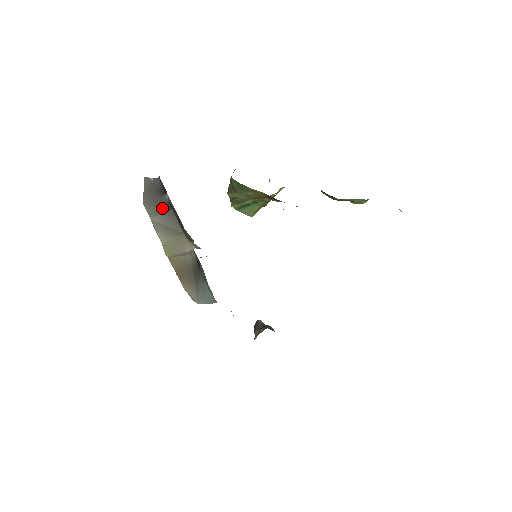
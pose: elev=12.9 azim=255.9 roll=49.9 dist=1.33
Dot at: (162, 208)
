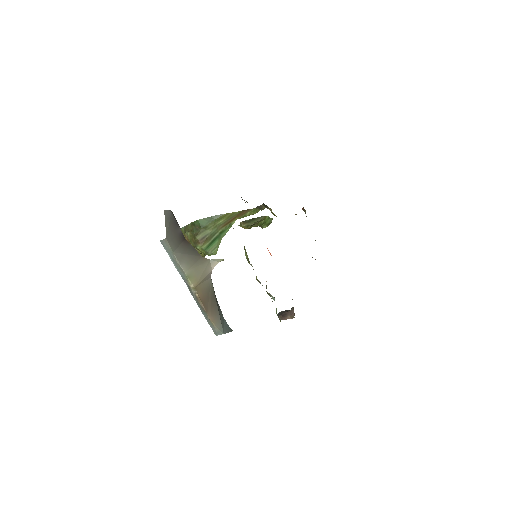
Dot at: (179, 240)
